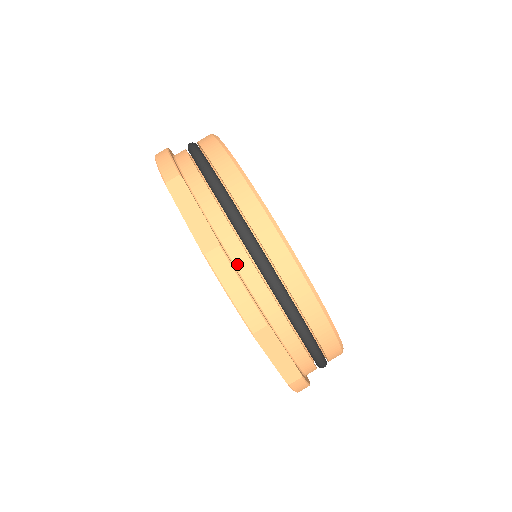
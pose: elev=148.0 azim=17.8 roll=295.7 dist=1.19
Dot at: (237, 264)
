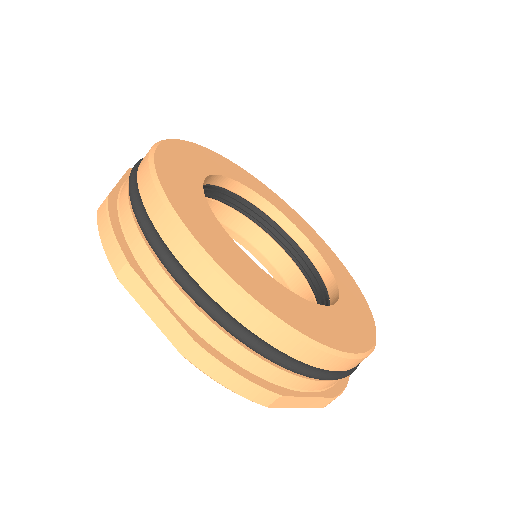
Dot at: (225, 351)
